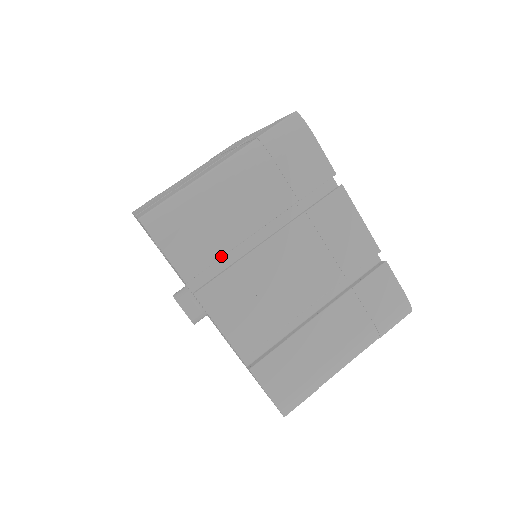
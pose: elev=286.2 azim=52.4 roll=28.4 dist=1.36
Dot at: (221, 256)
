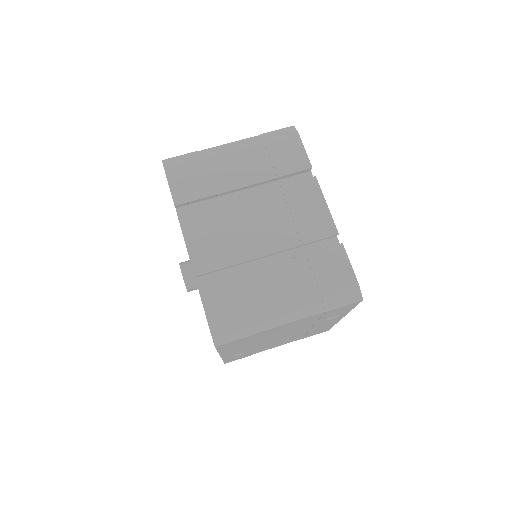
Dot at: (206, 196)
